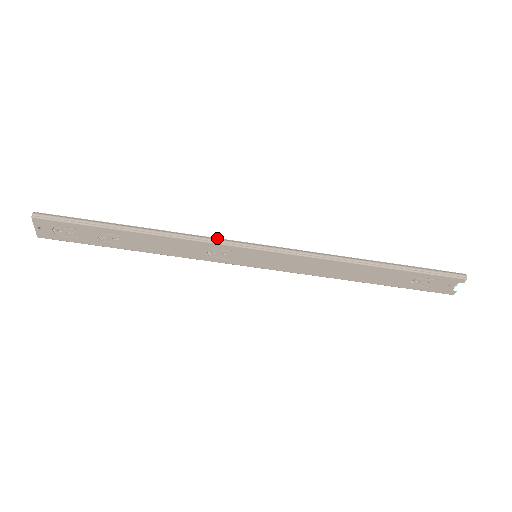
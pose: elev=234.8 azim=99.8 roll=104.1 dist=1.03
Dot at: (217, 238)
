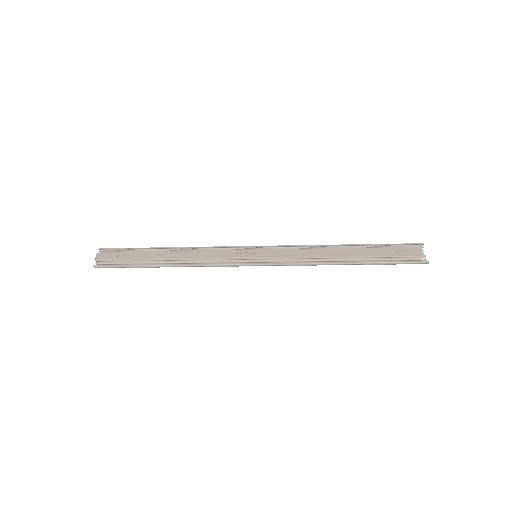
Dot at: (224, 264)
